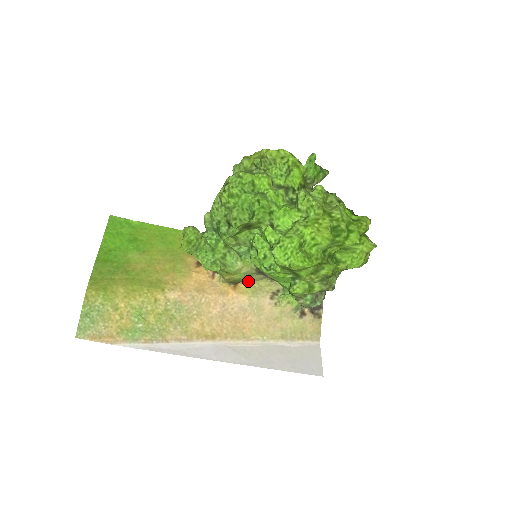
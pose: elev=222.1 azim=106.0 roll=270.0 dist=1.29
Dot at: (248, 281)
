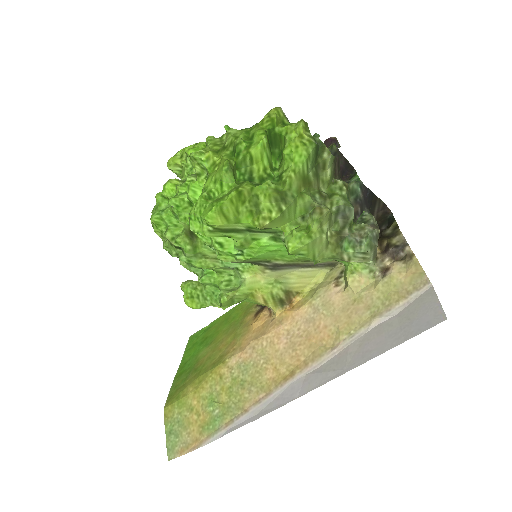
Dot at: (299, 289)
